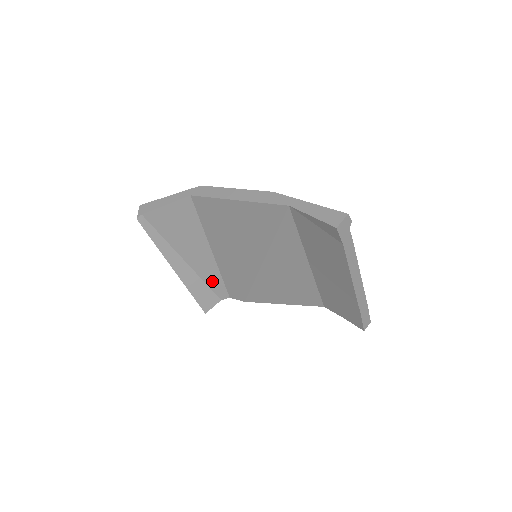
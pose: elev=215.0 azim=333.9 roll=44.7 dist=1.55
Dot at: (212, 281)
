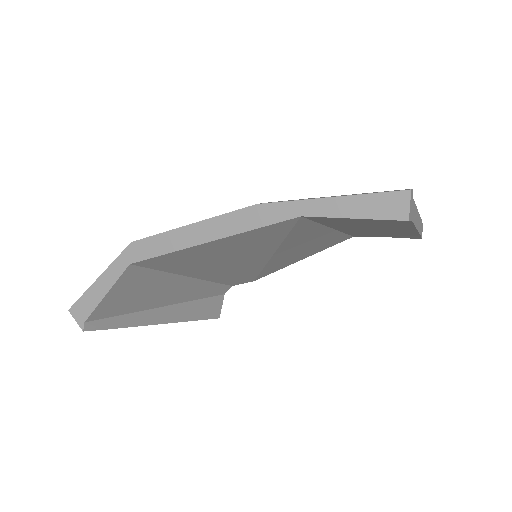
Dot at: (206, 292)
